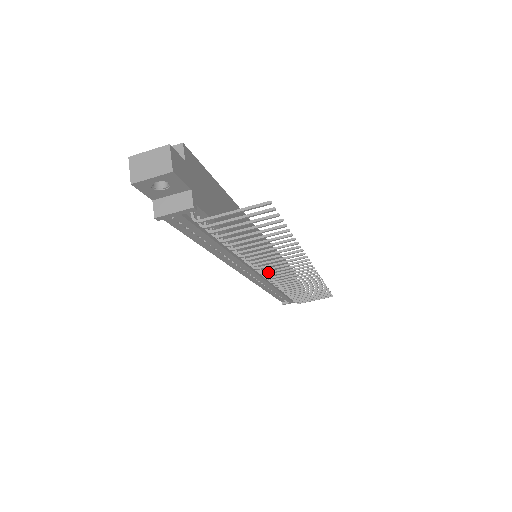
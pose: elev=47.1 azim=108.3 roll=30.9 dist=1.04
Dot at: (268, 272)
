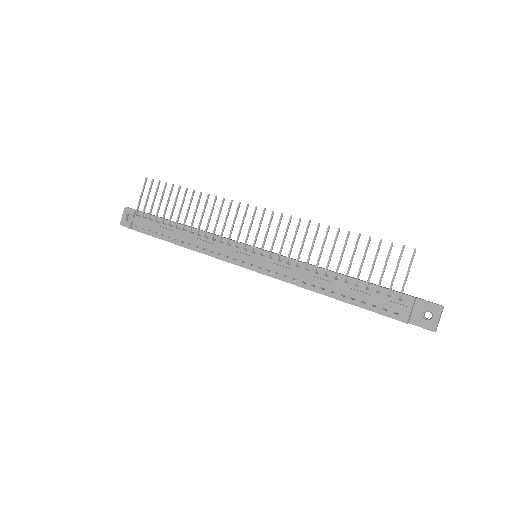
Dot at: (237, 239)
